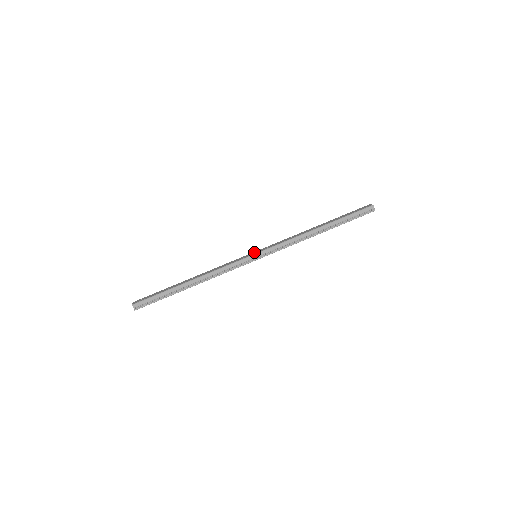
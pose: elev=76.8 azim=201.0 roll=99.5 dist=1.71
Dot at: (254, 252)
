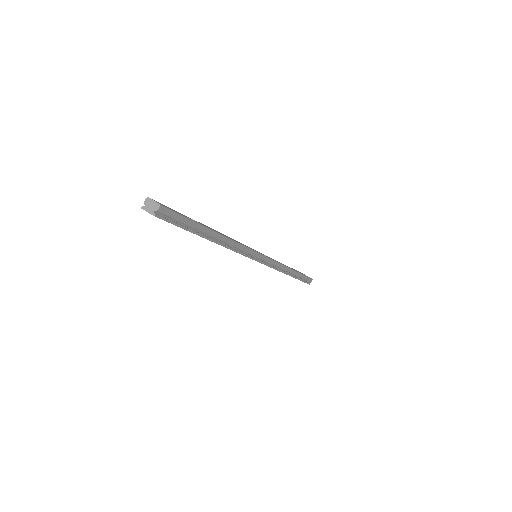
Dot at: occluded
